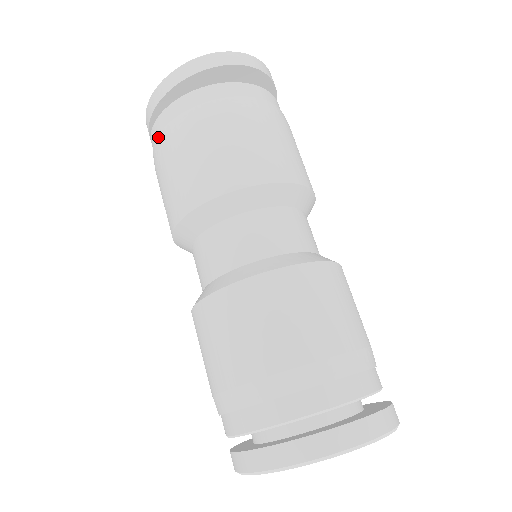
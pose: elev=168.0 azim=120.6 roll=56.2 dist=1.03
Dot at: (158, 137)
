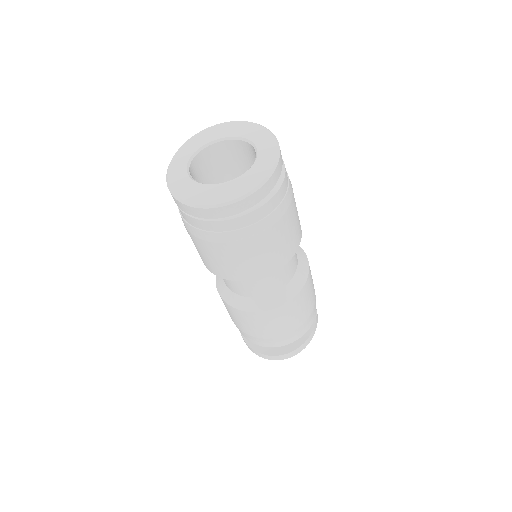
Dot at: occluded
